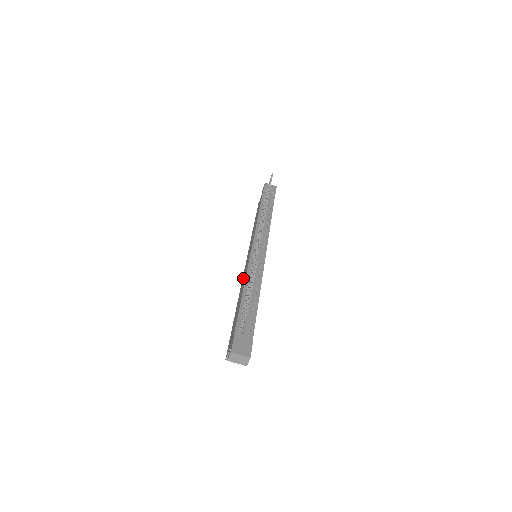
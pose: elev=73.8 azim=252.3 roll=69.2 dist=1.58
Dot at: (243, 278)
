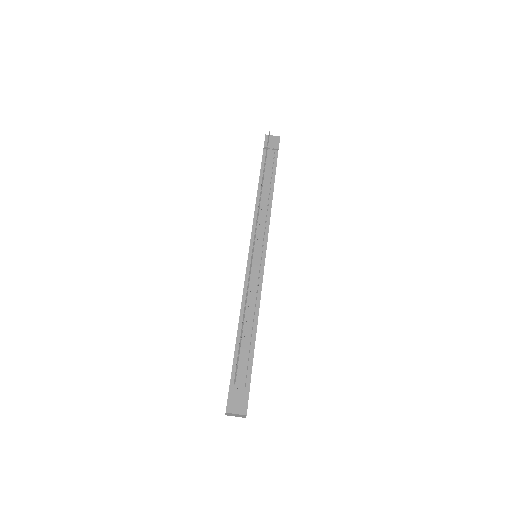
Dot at: occluded
